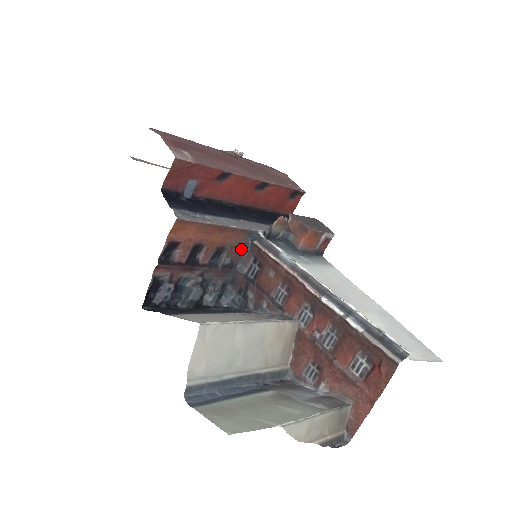
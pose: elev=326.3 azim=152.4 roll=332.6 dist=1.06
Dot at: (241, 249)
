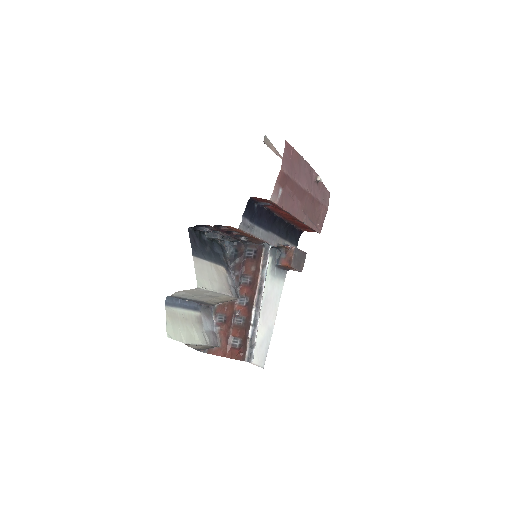
Dot at: (256, 241)
